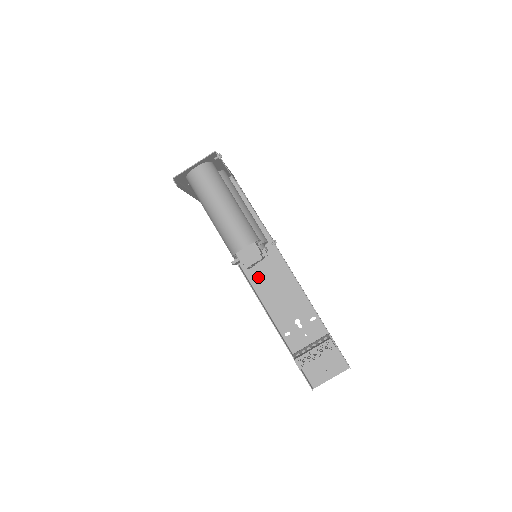
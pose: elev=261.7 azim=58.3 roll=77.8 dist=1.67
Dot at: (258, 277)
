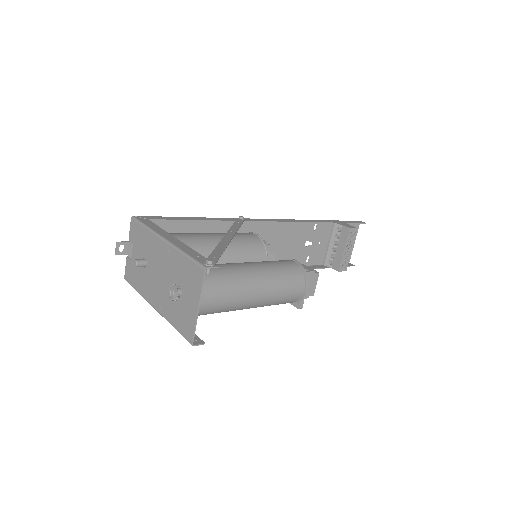
Dot at: occluded
